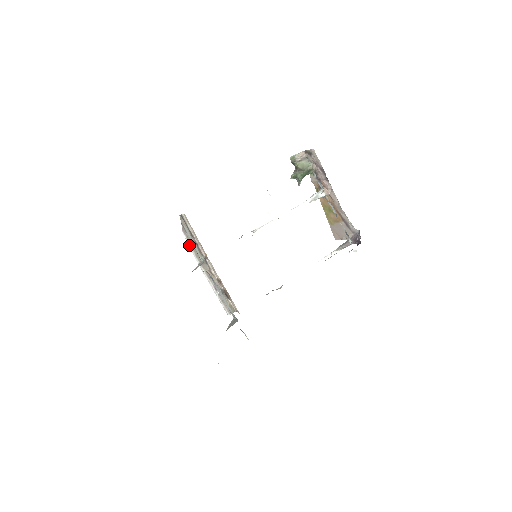
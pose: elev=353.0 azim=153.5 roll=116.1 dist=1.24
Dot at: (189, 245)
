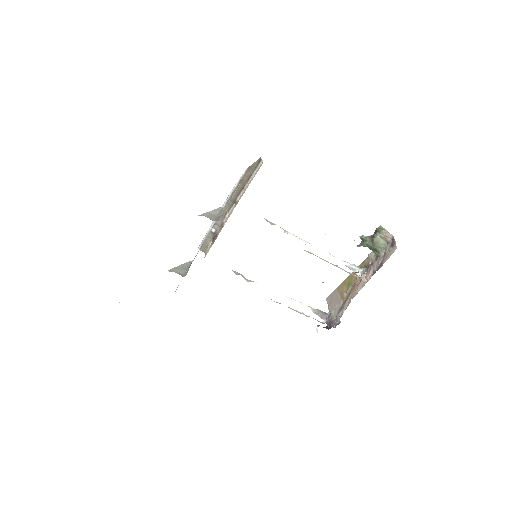
Dot at: (239, 181)
